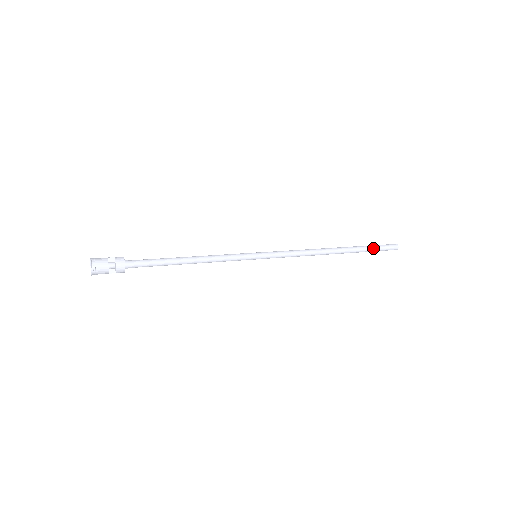
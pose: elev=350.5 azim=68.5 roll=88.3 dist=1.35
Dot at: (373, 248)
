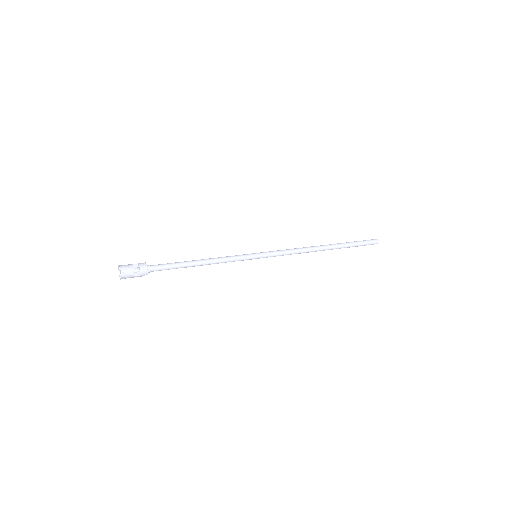
Dot at: (356, 242)
